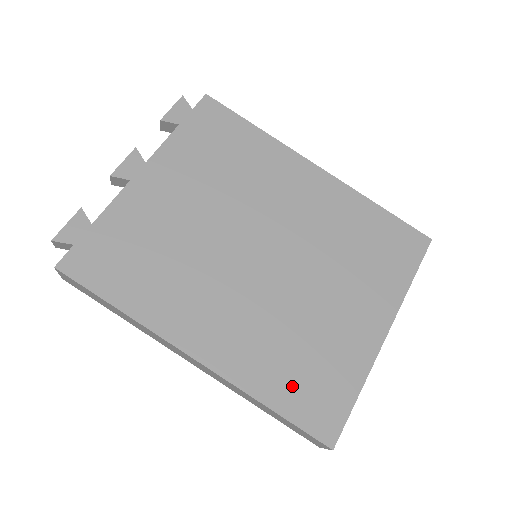
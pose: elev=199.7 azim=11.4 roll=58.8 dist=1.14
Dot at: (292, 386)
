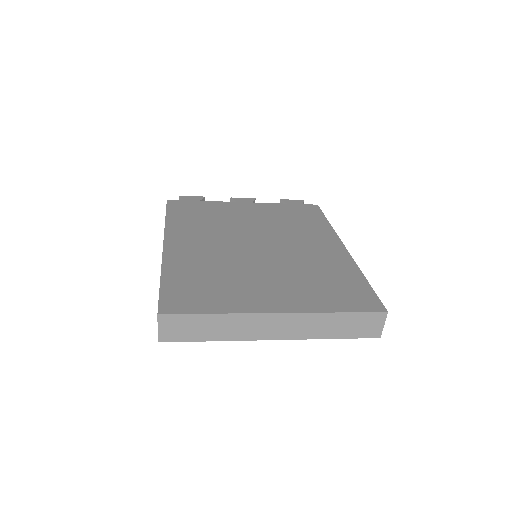
Dot at: (185, 282)
